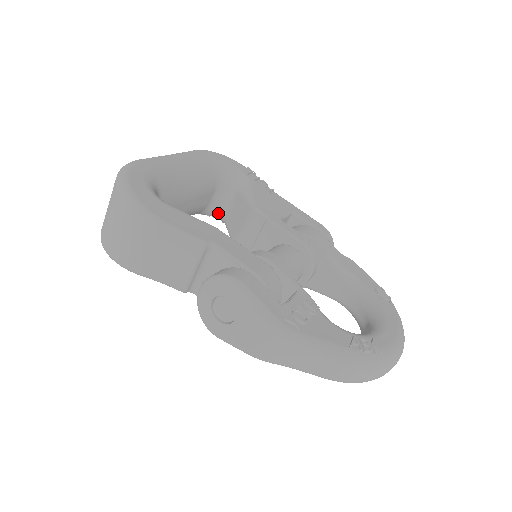
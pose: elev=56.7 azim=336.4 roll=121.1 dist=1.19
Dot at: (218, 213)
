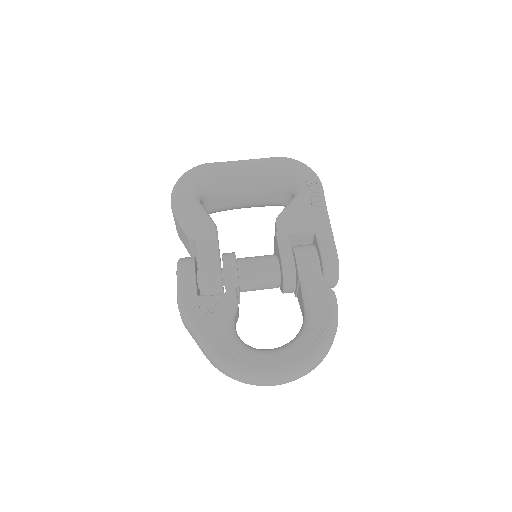
Dot at: occluded
